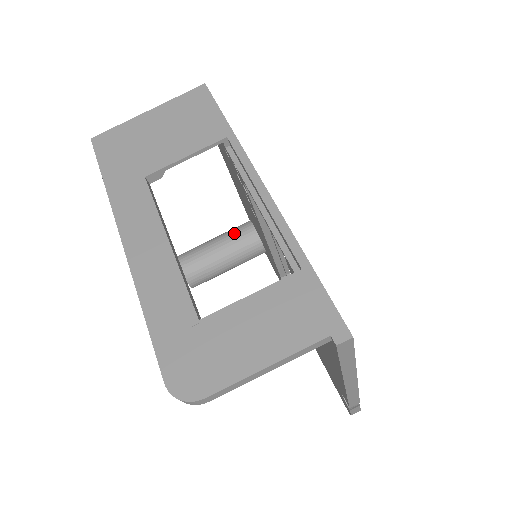
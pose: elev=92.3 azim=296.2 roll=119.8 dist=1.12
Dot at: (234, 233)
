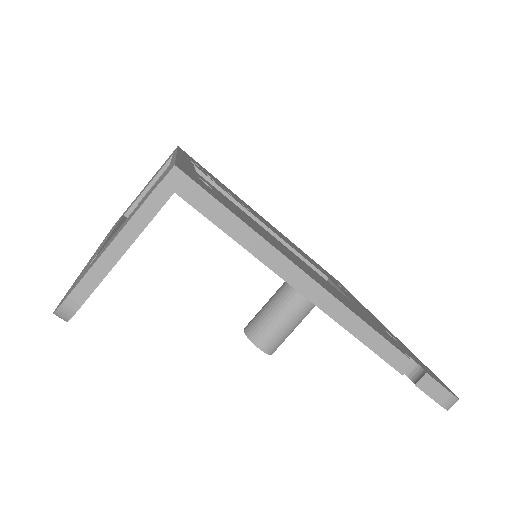
Dot at: occluded
